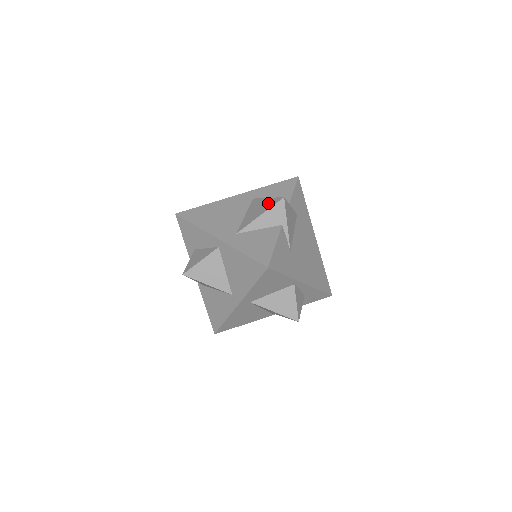
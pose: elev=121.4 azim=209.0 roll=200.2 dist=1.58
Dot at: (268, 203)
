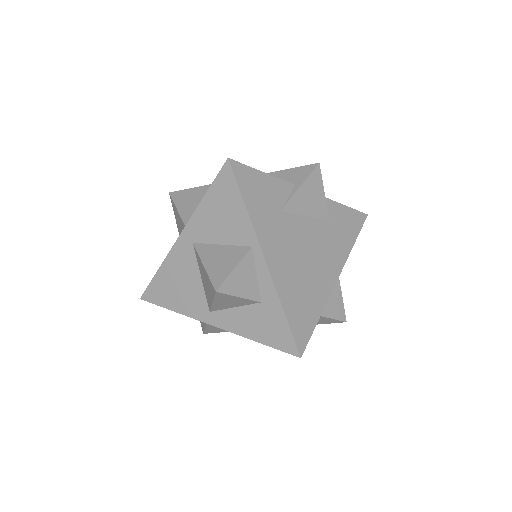
Dot at: occluded
